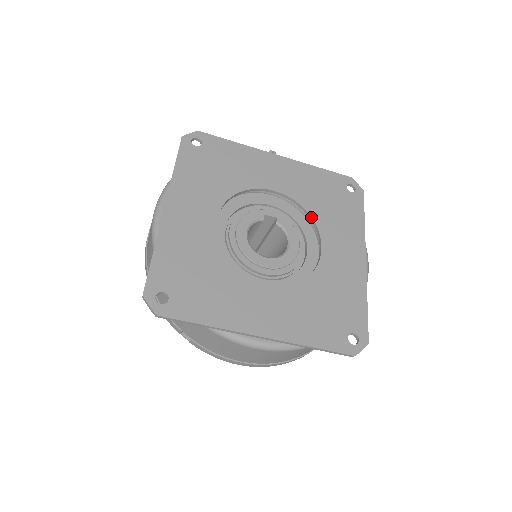
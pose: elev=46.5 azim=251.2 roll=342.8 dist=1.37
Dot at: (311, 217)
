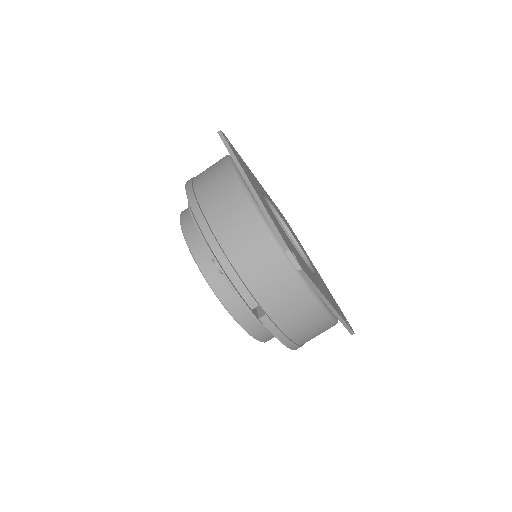
Dot at: (290, 232)
